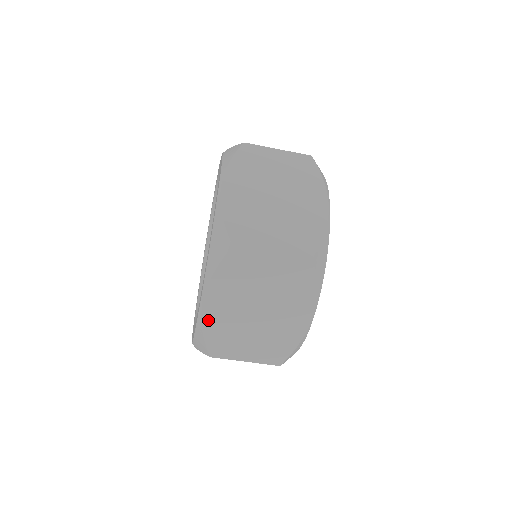
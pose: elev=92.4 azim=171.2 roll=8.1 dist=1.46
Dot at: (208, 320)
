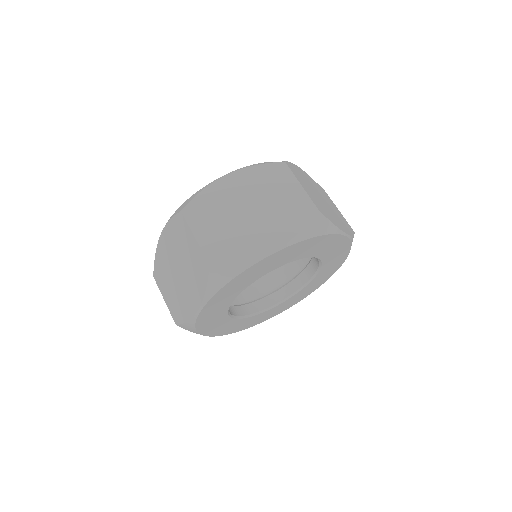
Dot at: (159, 250)
